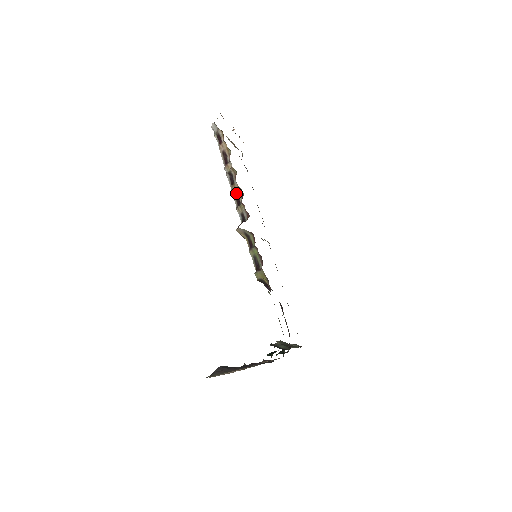
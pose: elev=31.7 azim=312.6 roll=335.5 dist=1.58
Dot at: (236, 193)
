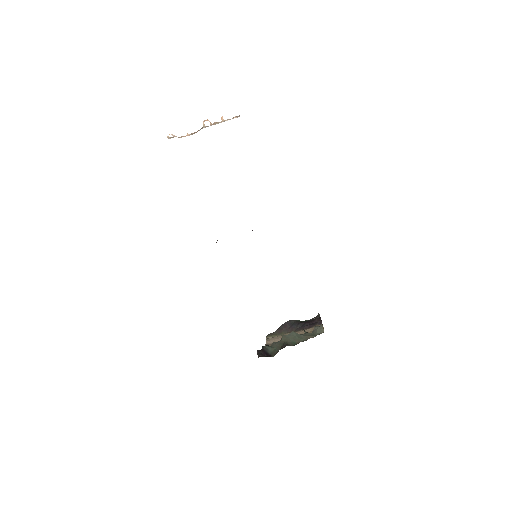
Dot at: occluded
